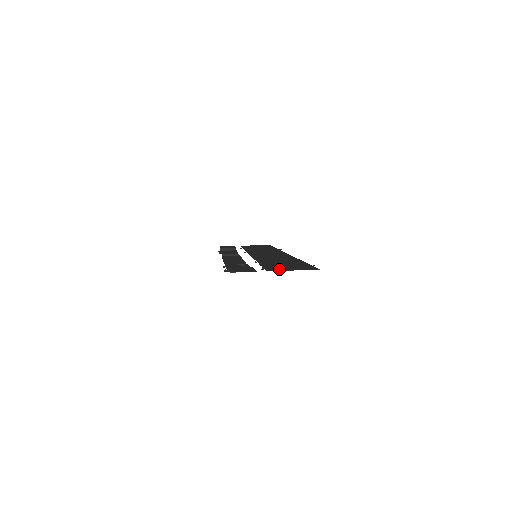
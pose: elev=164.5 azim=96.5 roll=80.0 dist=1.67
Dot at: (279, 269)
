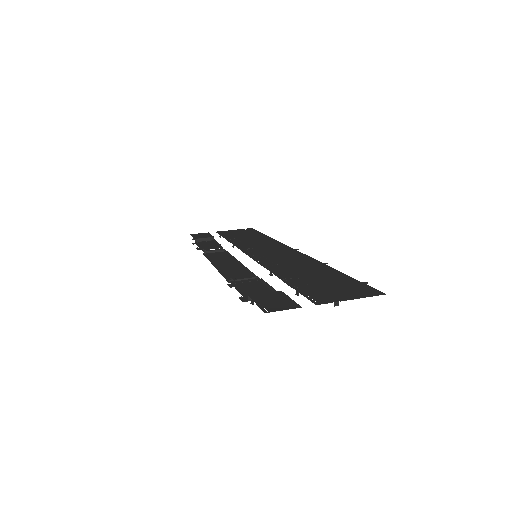
Dot at: (328, 297)
